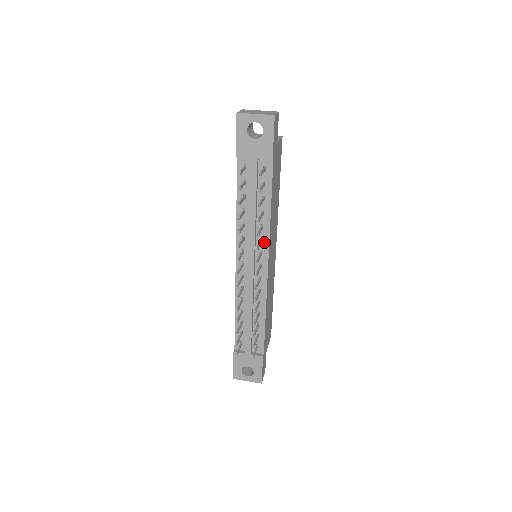
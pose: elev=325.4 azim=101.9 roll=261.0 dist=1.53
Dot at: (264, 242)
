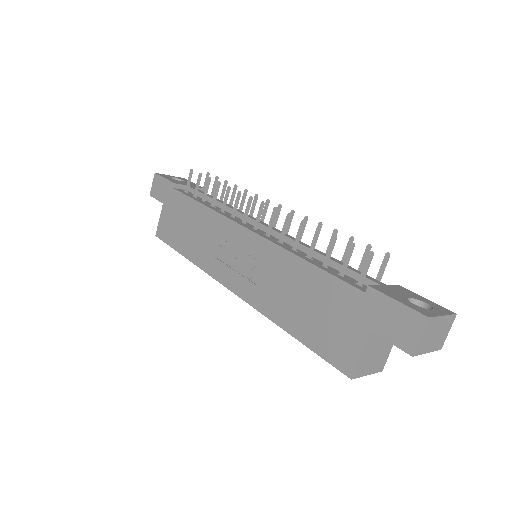
Dot at: occluded
